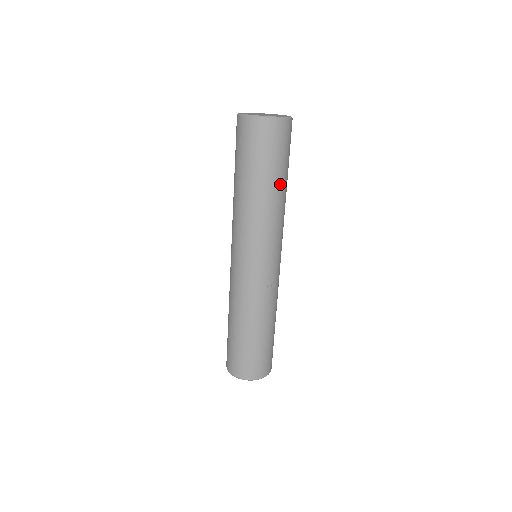
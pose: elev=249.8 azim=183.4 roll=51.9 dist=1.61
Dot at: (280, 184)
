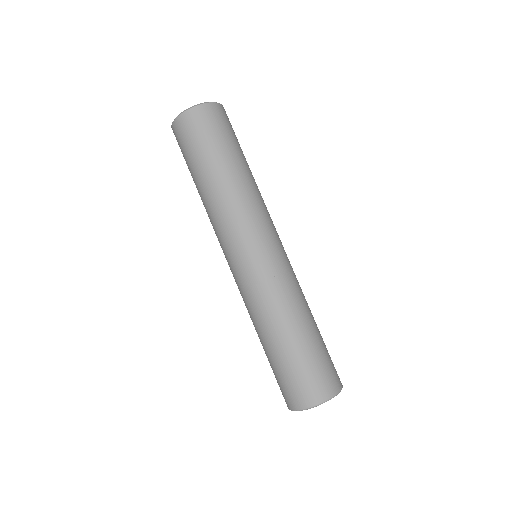
Dot at: (245, 163)
